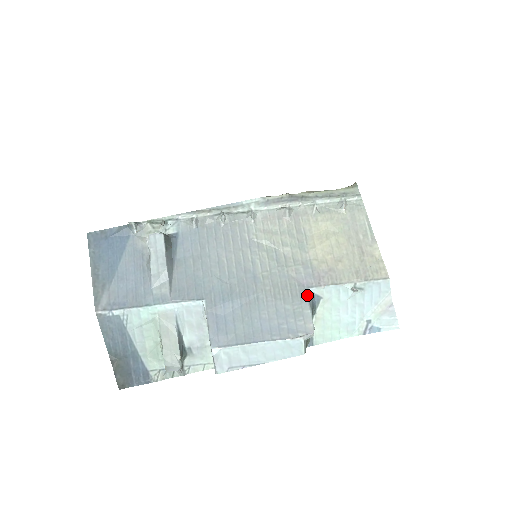
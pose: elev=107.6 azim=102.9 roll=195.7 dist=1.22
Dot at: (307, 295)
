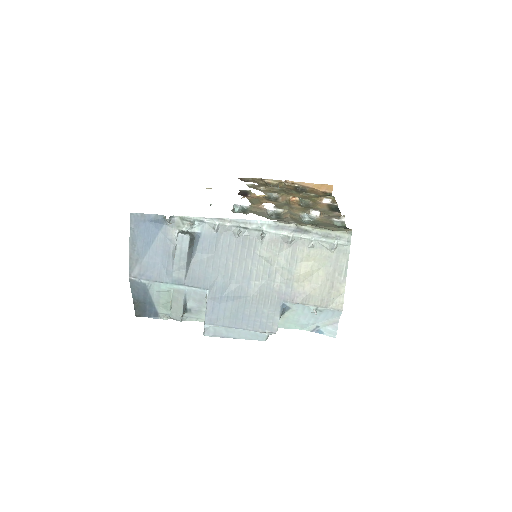
Dot at: (281, 306)
